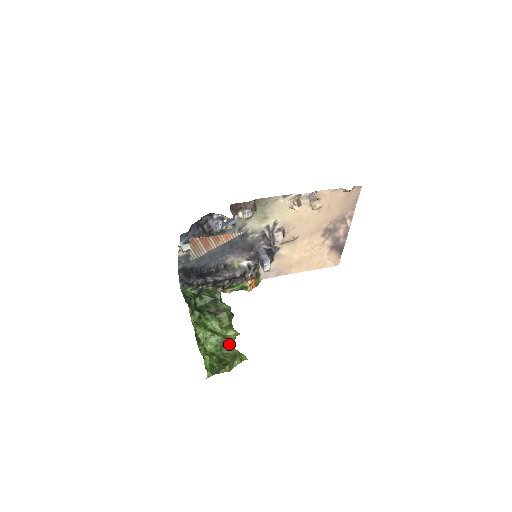
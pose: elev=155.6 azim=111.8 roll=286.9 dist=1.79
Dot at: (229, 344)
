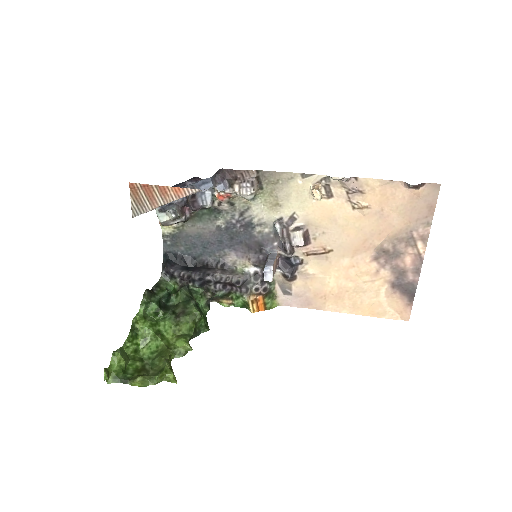
Dot at: (167, 355)
